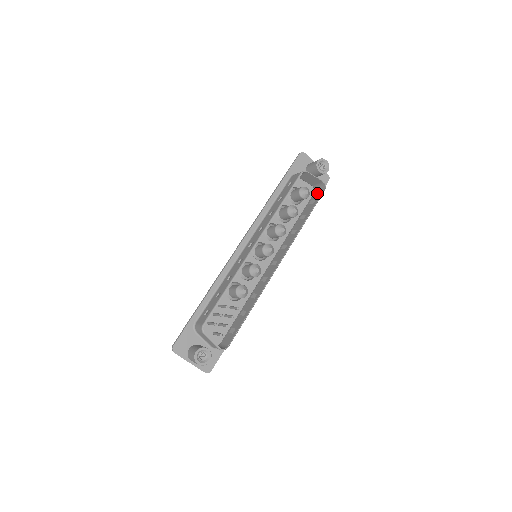
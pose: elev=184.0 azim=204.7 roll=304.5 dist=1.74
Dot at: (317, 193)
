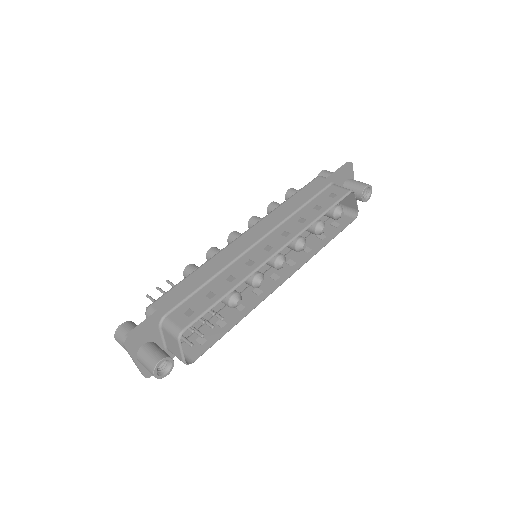
Dot at: (343, 216)
